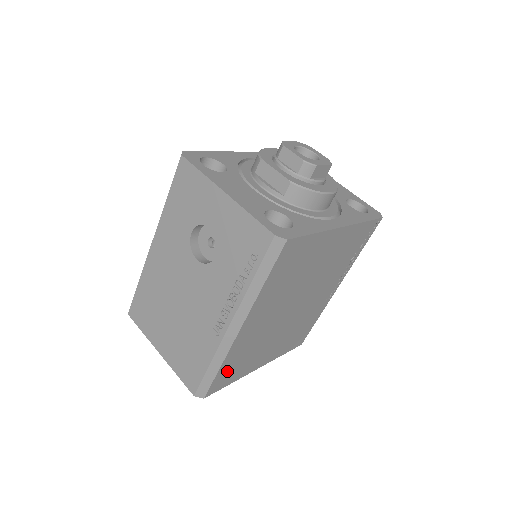
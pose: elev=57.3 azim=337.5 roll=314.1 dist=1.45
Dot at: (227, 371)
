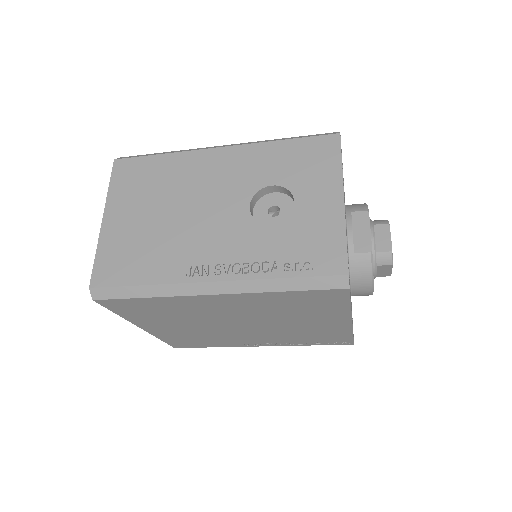
Dot at: (140, 305)
